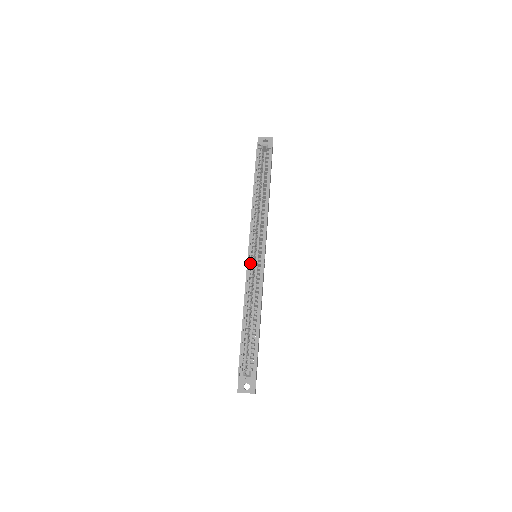
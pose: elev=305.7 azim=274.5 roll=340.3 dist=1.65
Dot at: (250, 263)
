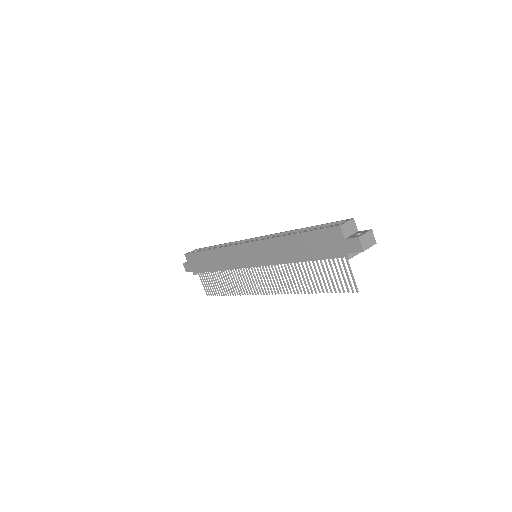
Dot at: occluded
